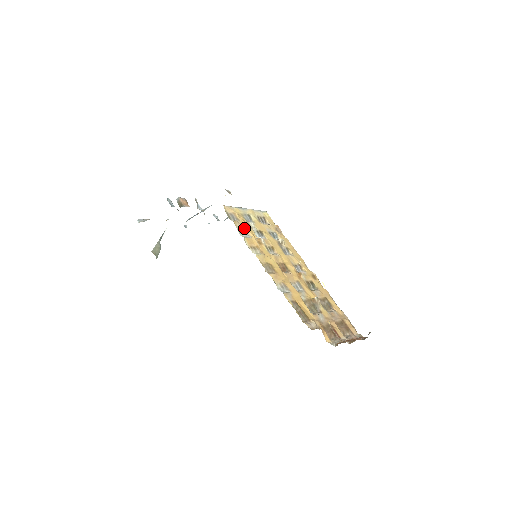
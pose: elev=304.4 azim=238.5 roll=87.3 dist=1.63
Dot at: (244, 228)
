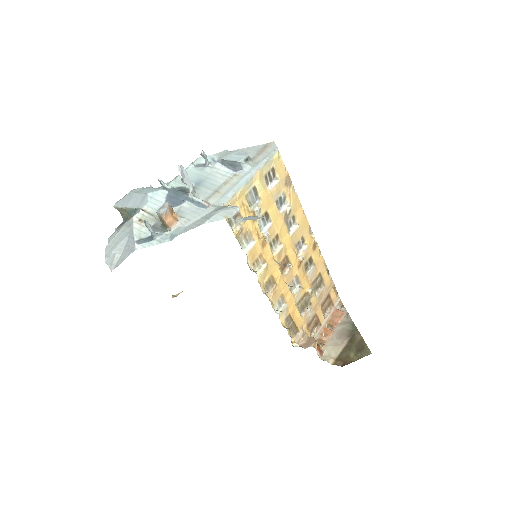
Dot at: (247, 230)
